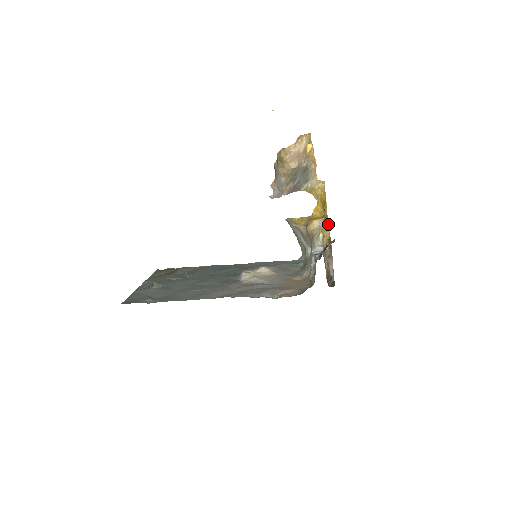
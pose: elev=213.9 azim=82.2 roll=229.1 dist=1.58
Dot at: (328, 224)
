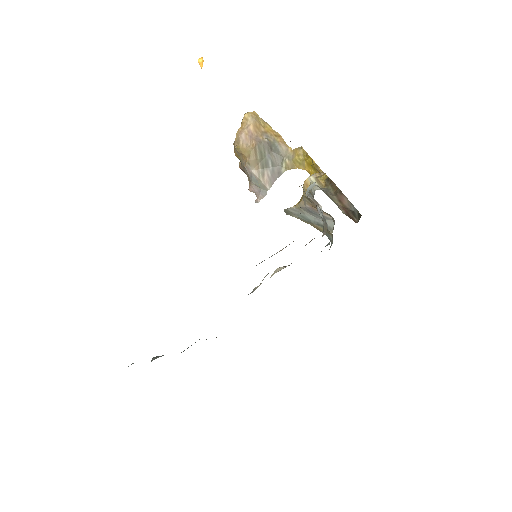
Dot at: occluded
